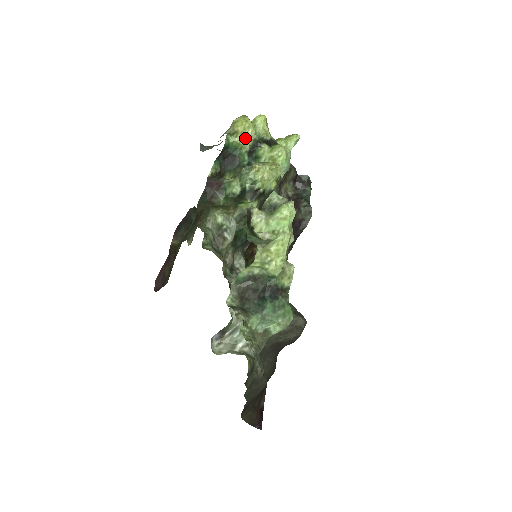
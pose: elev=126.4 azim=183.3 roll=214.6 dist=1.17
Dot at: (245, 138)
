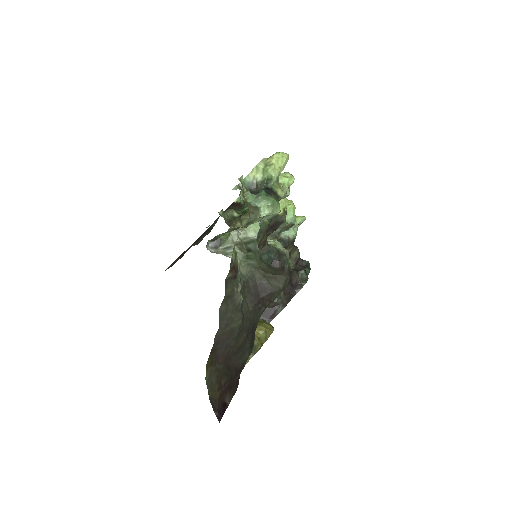
Dot at: occluded
